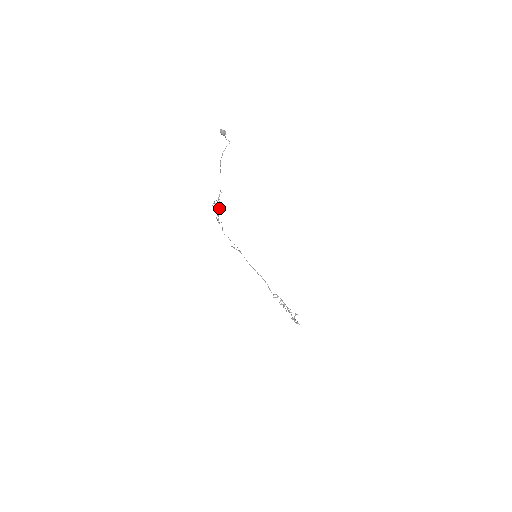
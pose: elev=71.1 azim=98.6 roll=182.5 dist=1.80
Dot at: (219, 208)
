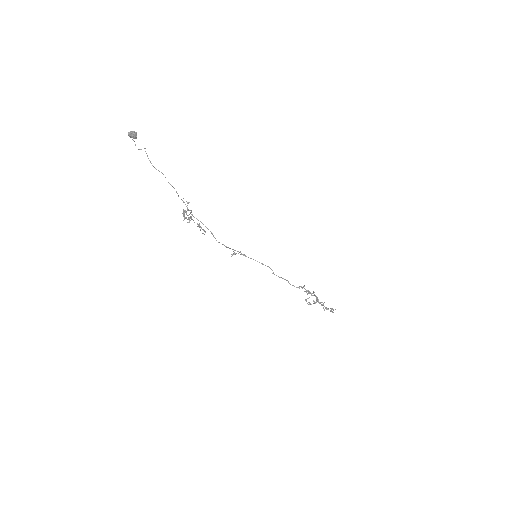
Dot at: (192, 215)
